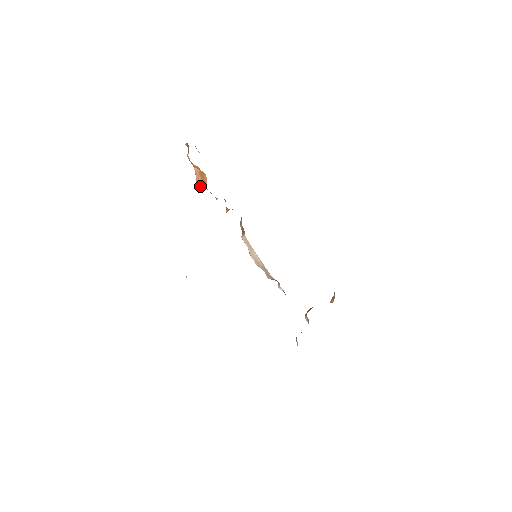
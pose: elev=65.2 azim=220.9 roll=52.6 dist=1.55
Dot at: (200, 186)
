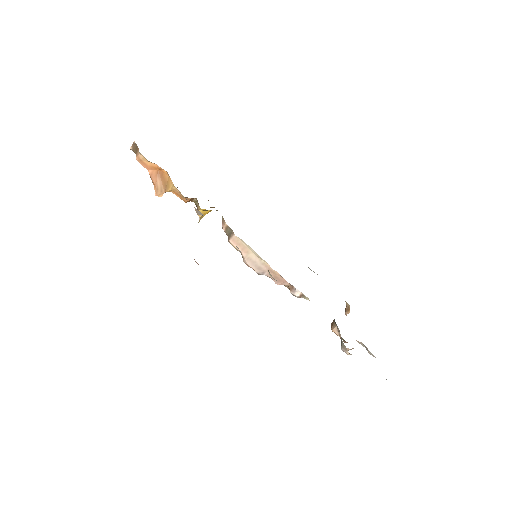
Dot at: (161, 191)
